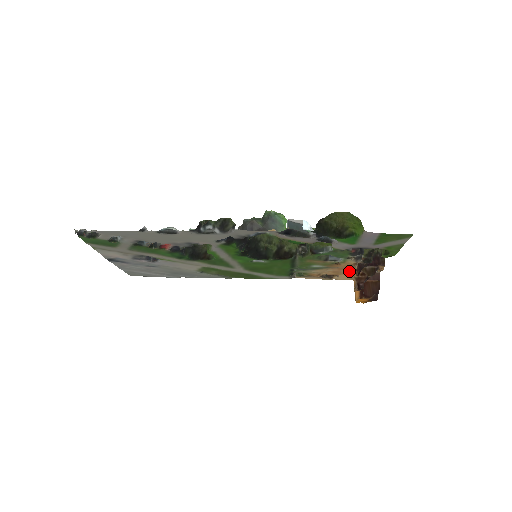
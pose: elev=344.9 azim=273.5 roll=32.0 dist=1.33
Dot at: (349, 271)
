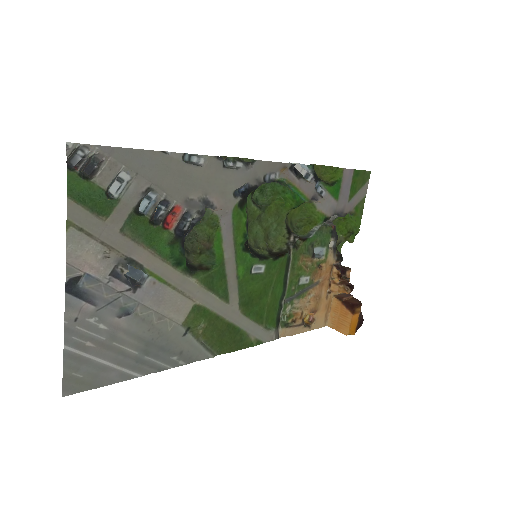
Dot at: (326, 293)
